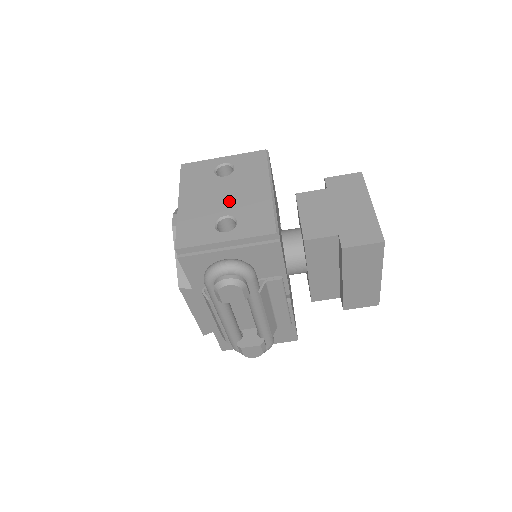
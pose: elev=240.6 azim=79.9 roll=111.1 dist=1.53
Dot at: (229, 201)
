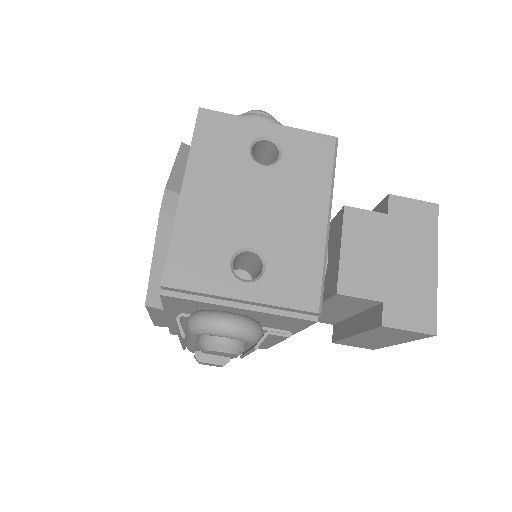
Dot at: (261, 220)
